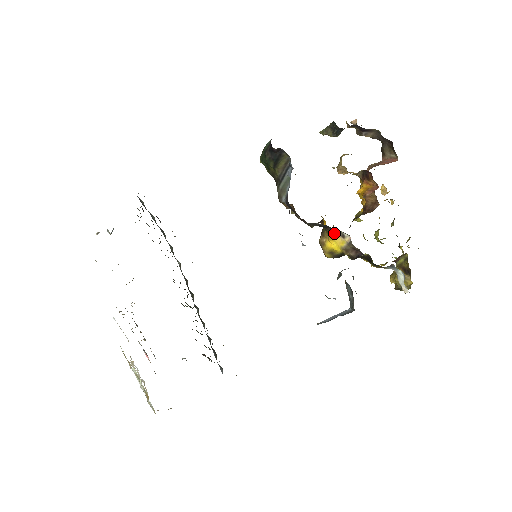
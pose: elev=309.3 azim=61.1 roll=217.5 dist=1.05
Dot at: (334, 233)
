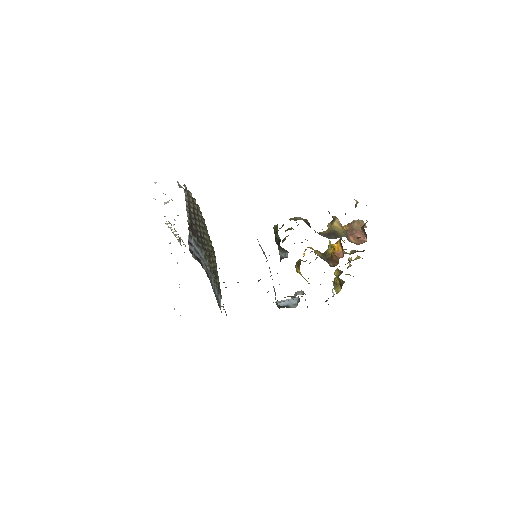
Dot at: (302, 276)
